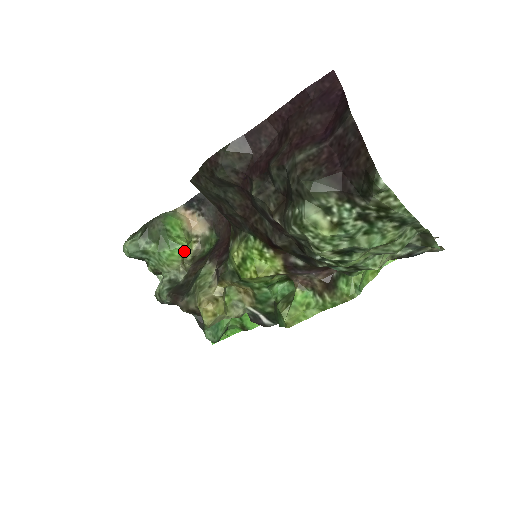
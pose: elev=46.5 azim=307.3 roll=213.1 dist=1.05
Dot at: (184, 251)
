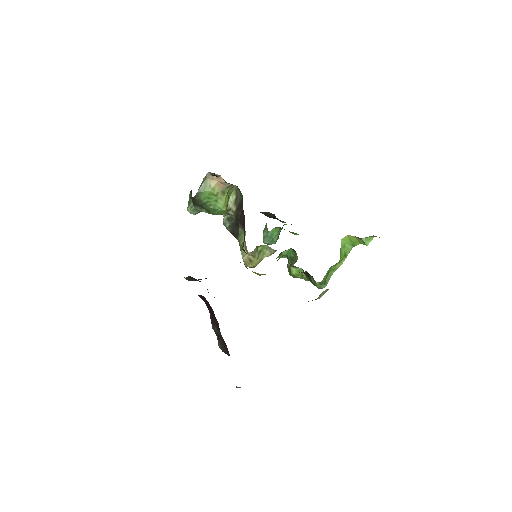
Dot at: (224, 210)
